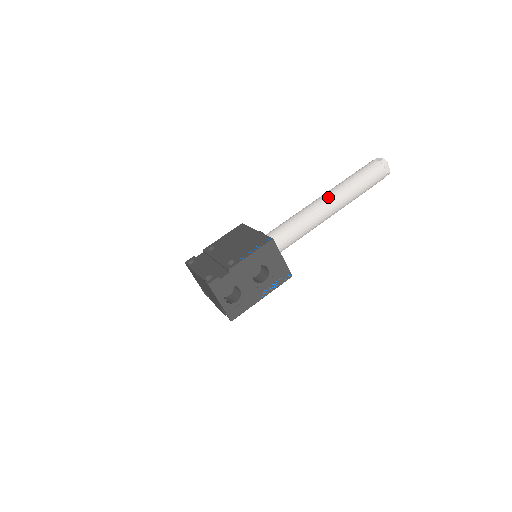
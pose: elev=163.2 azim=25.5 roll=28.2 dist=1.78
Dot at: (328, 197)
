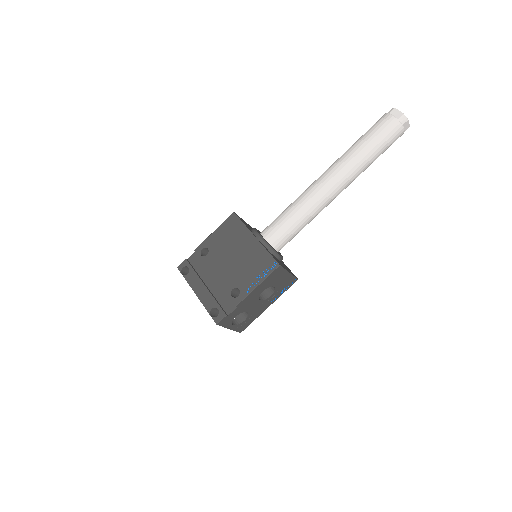
Dot at: (335, 180)
